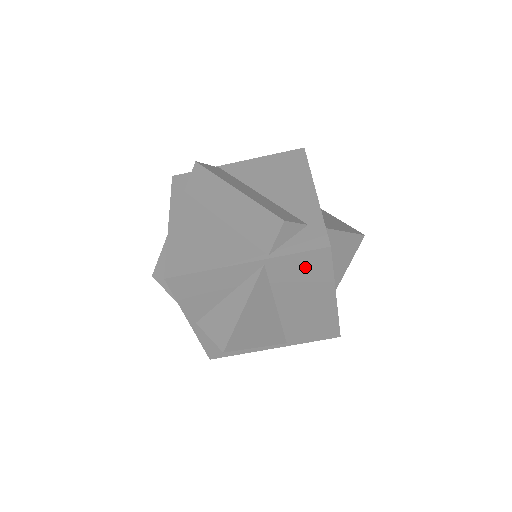
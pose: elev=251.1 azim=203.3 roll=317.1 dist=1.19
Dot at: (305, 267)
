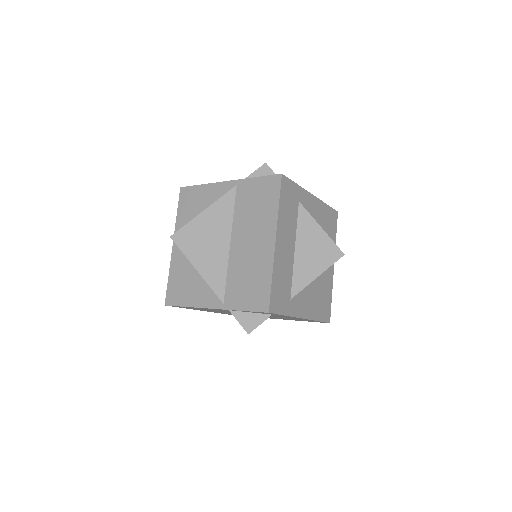
Dot at: (261, 194)
